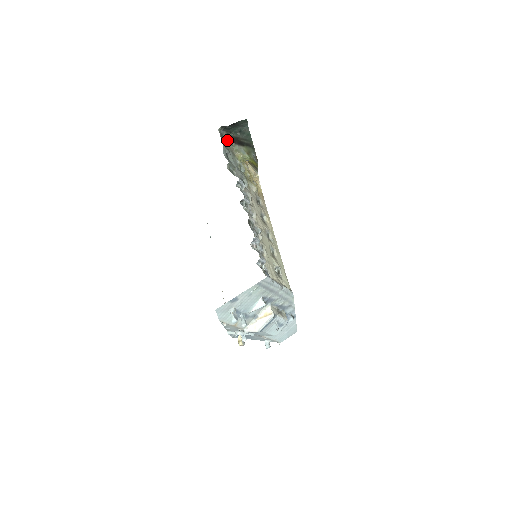
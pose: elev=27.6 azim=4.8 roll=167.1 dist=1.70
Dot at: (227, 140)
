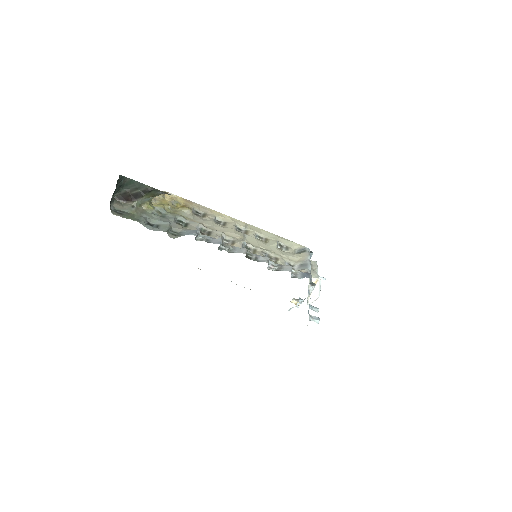
Dot at: (124, 209)
